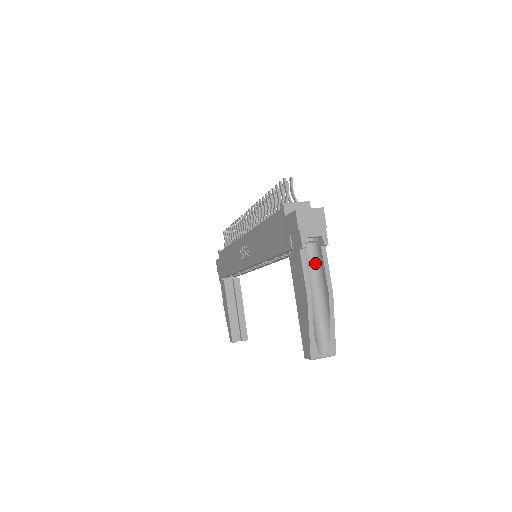
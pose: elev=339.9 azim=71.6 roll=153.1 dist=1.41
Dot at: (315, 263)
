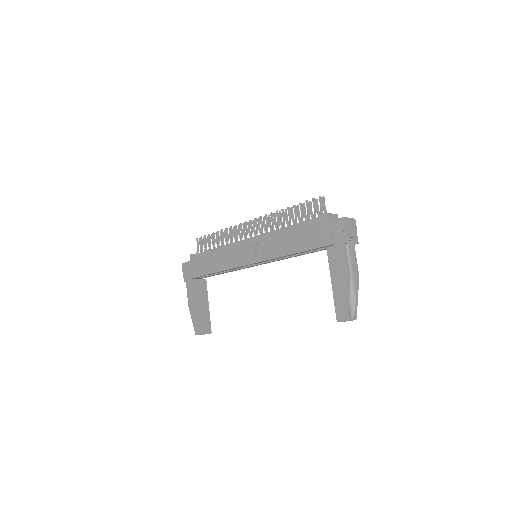
Dot at: occluded
